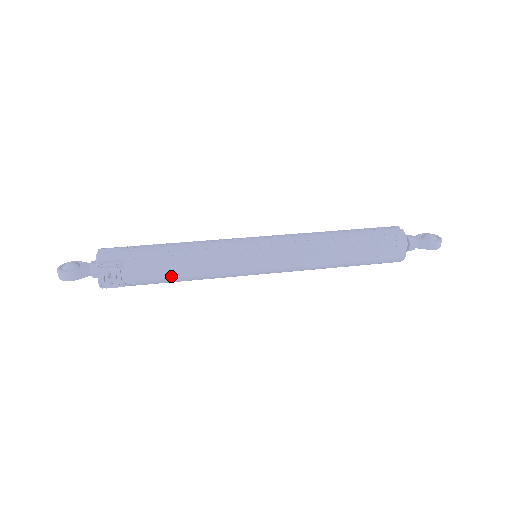
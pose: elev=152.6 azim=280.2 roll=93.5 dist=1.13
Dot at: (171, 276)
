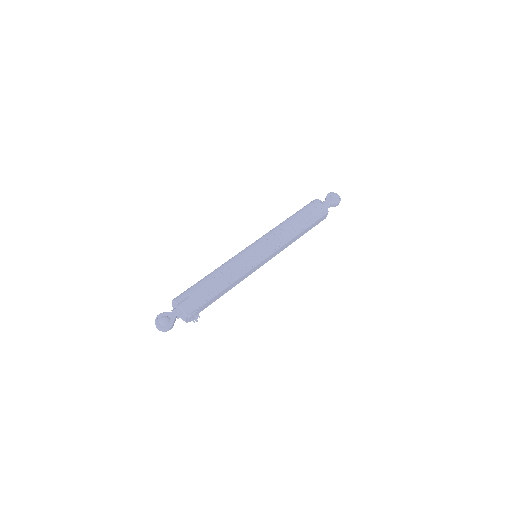
Dot at: (222, 295)
